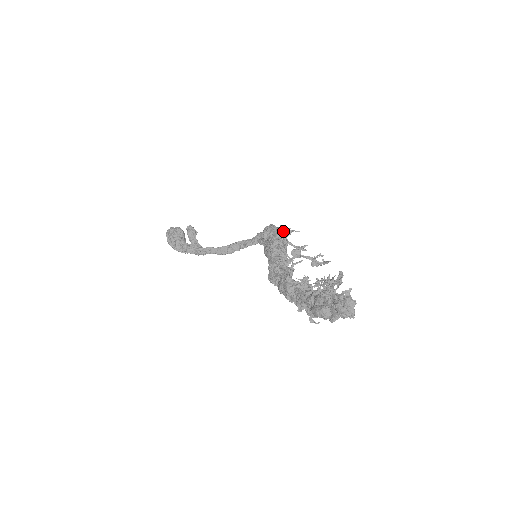
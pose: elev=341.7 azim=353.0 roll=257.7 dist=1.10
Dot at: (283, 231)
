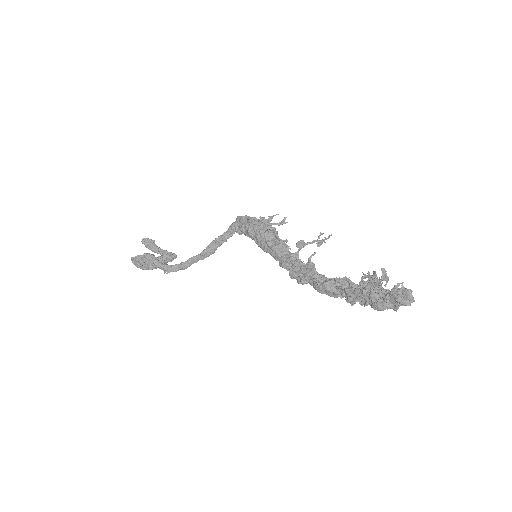
Dot at: (265, 221)
